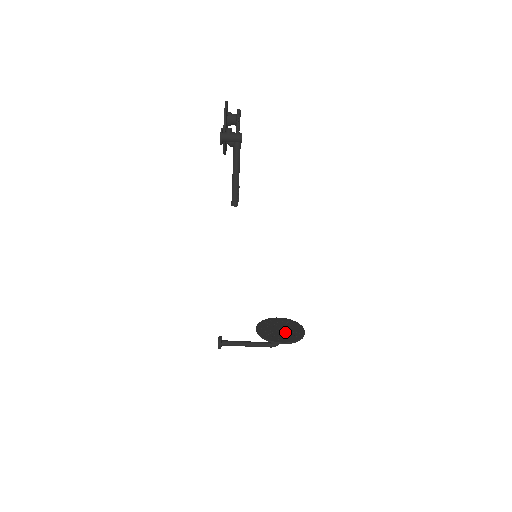
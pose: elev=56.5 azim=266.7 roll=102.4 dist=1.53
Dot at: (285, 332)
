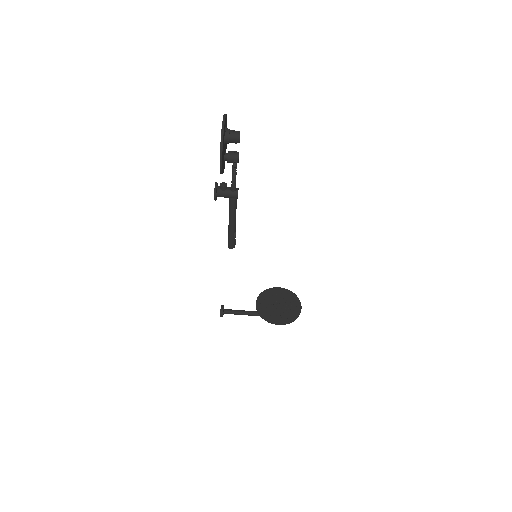
Dot at: (283, 309)
